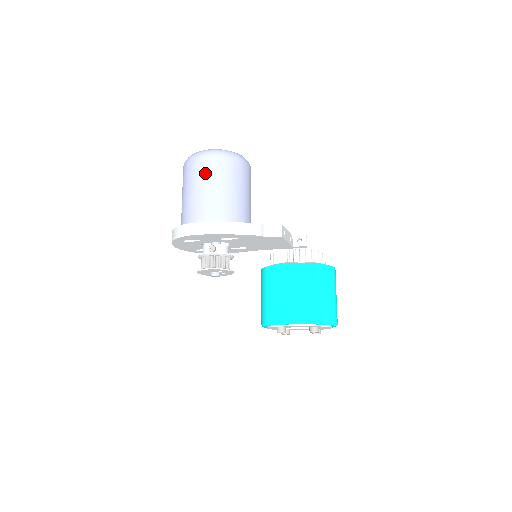
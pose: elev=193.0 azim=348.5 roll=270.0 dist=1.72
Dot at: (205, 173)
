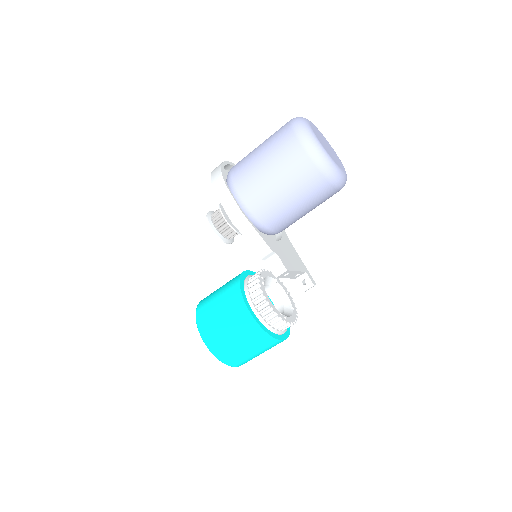
Dot at: (283, 160)
